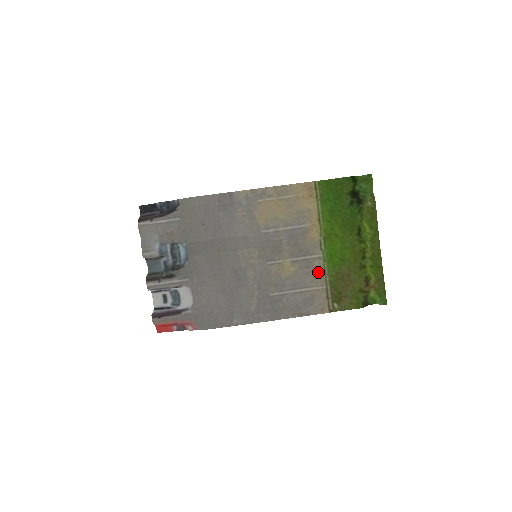
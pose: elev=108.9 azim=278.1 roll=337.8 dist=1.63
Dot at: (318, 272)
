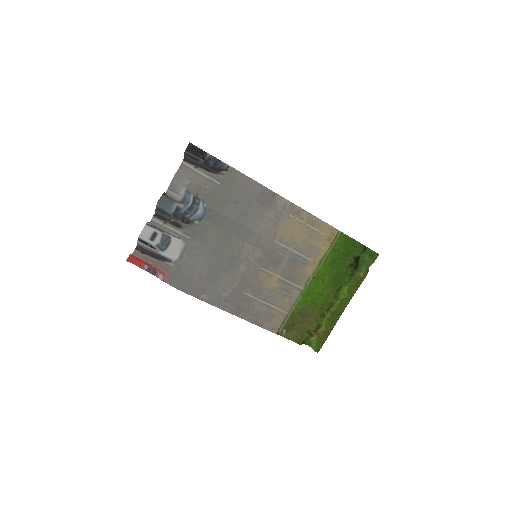
Dot at: (291, 299)
